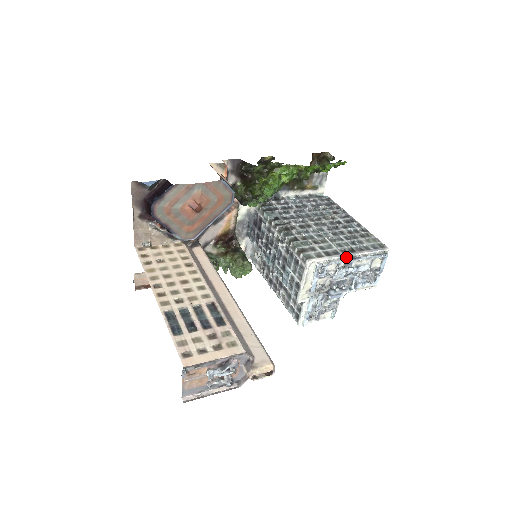
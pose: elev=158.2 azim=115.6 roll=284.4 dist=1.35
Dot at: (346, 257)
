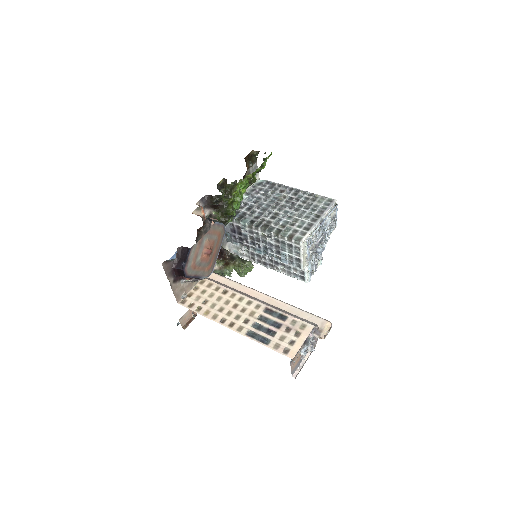
Dot at: (318, 224)
